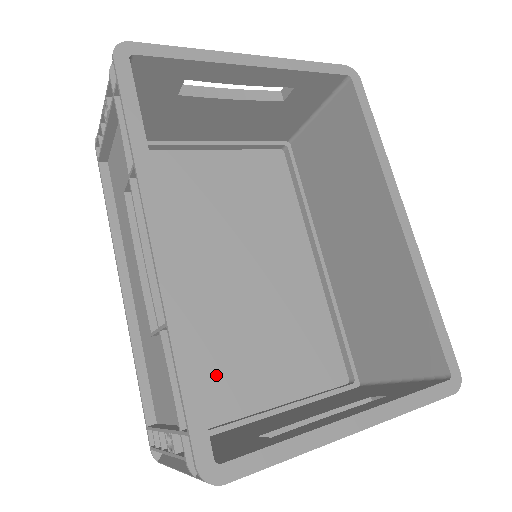
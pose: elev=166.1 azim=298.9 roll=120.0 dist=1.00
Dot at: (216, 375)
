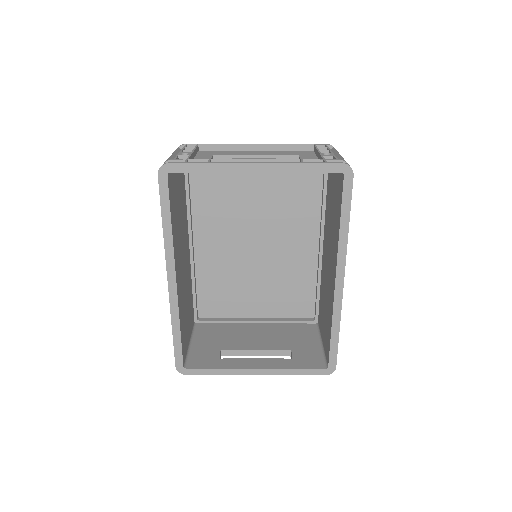
Dot at: (229, 296)
